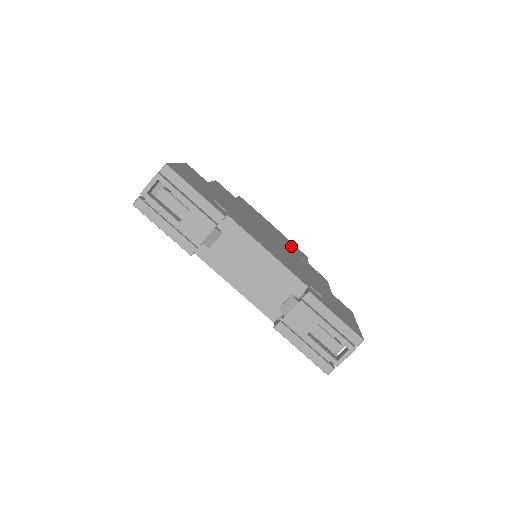
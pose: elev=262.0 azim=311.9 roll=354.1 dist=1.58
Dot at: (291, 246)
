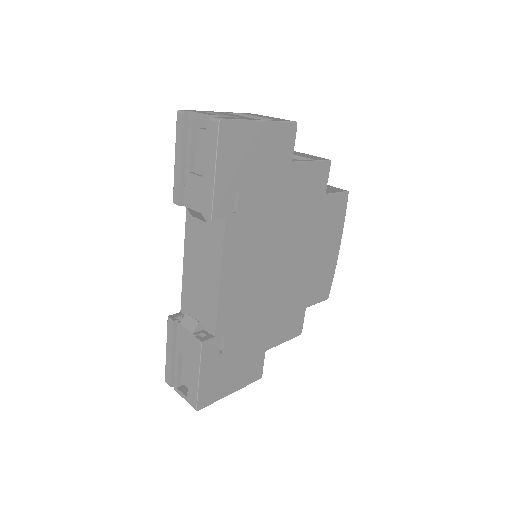
Dot at: (317, 280)
